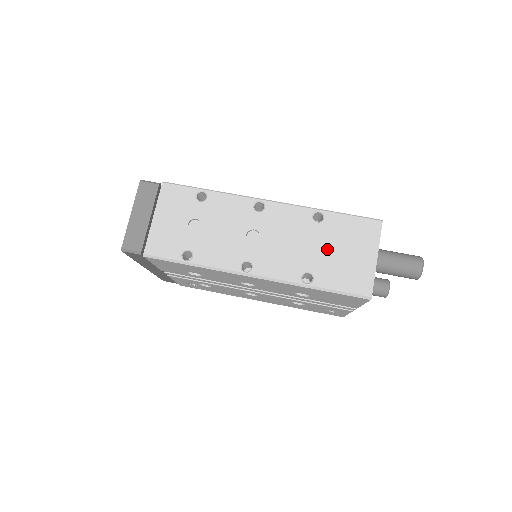
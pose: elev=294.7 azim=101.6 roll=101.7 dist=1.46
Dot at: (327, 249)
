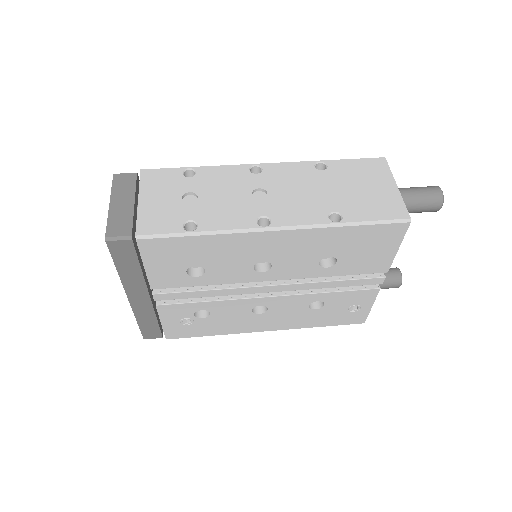
Dot at: (343, 189)
